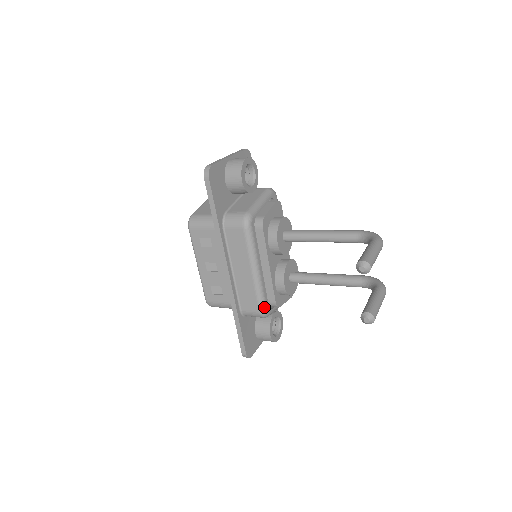
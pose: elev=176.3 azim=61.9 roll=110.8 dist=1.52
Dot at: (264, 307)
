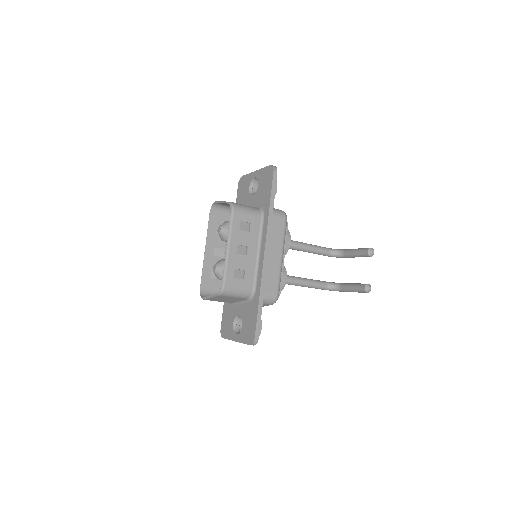
Dot at: occluded
